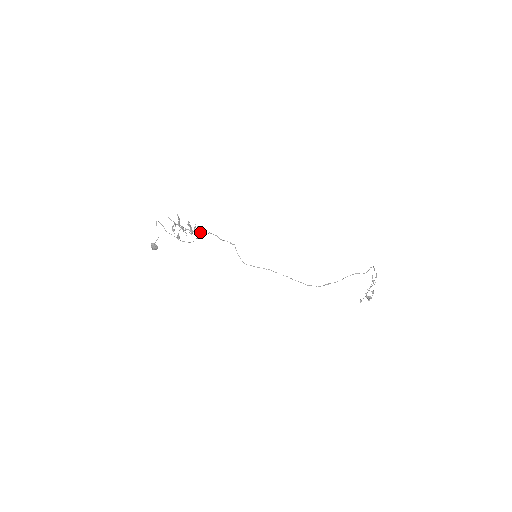
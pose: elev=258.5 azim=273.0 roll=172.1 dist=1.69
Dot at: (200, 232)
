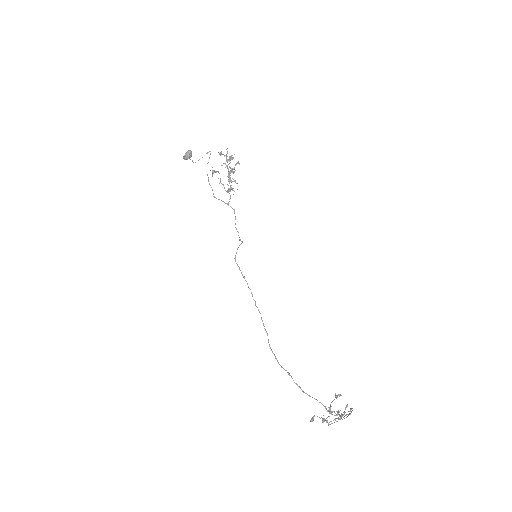
Dot at: (230, 196)
